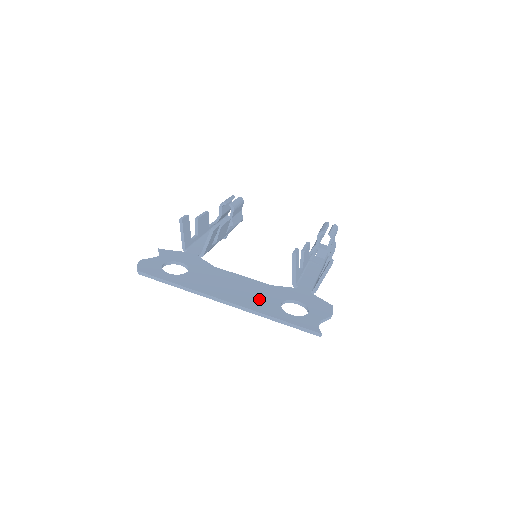
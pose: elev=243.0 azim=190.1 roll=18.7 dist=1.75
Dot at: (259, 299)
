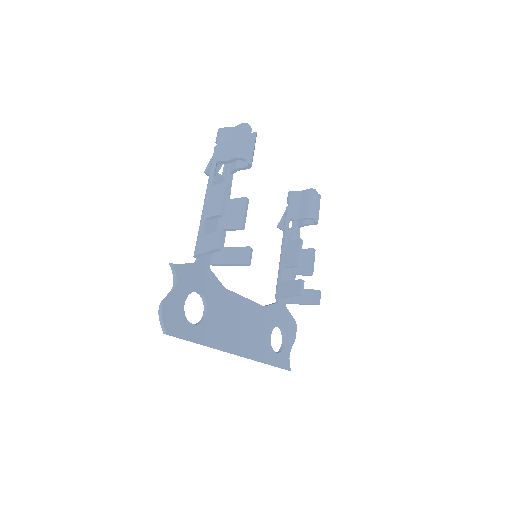
Dot at: (259, 338)
